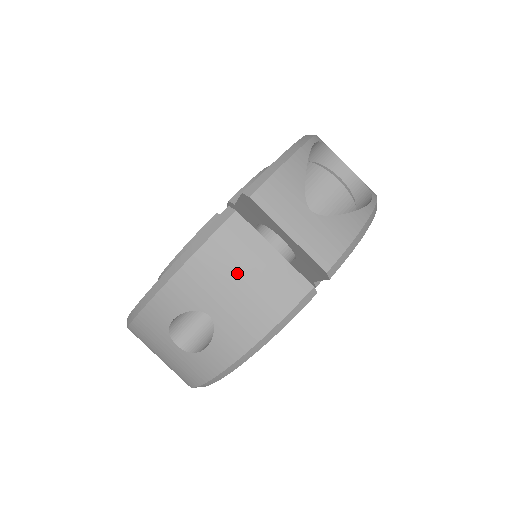
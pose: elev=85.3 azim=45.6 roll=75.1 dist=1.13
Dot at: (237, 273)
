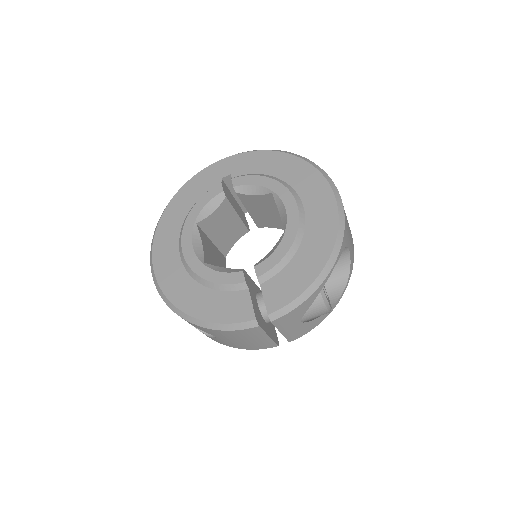
Dot at: (242, 339)
